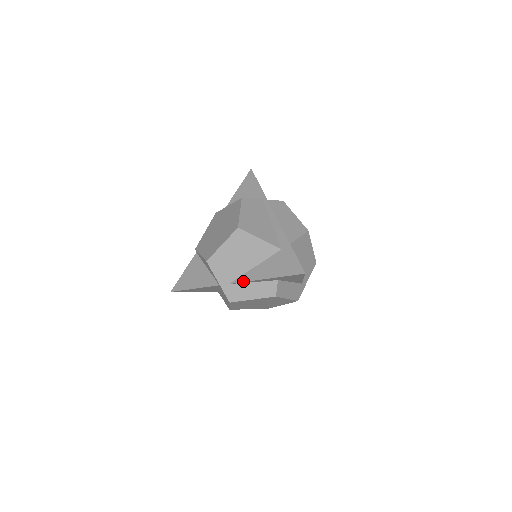
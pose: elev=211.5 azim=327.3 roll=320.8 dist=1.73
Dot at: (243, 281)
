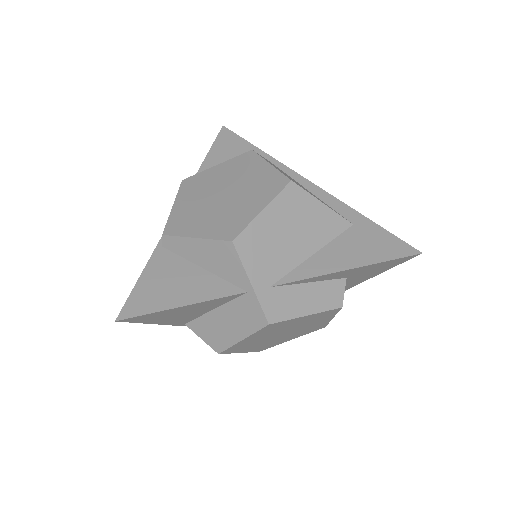
Dot at: (302, 278)
